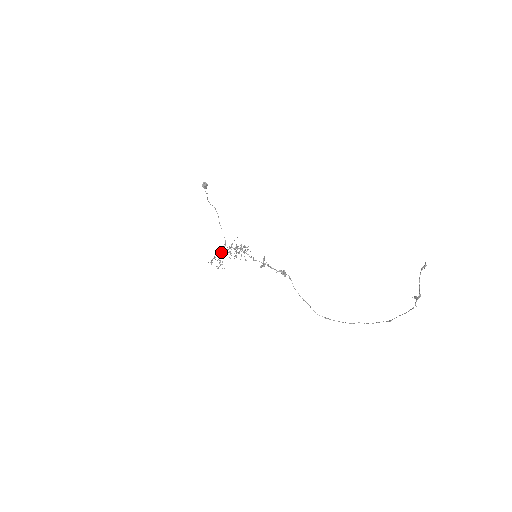
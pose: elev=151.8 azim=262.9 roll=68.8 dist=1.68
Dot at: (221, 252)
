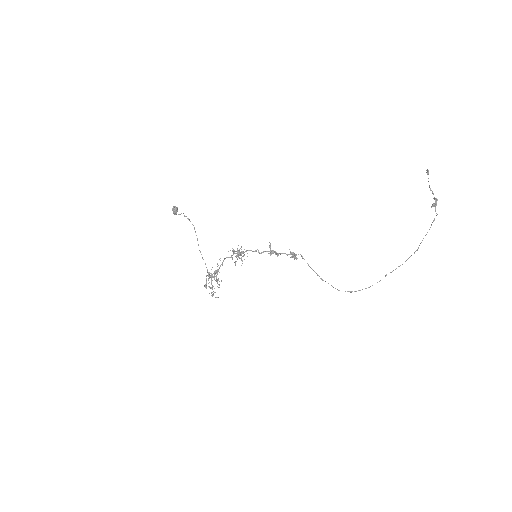
Dot at: (211, 276)
